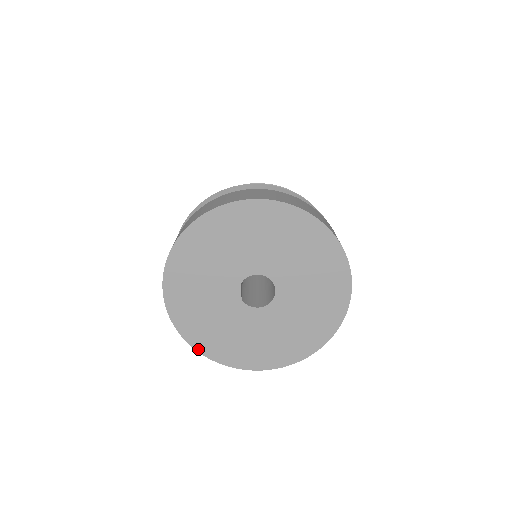
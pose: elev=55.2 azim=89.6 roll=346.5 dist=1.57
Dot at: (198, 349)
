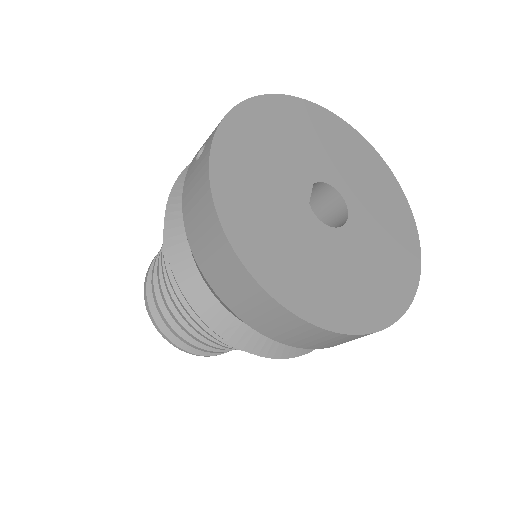
Dot at: (232, 239)
